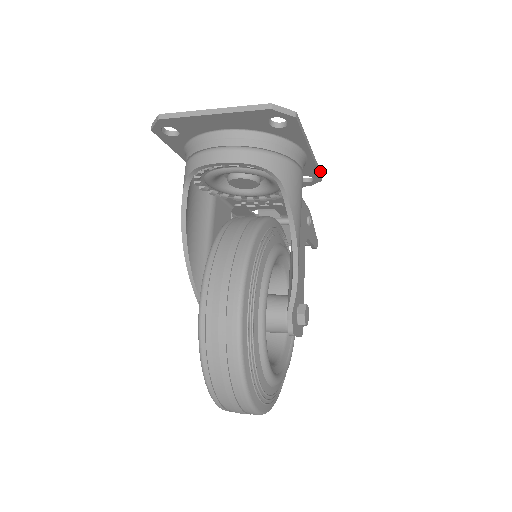
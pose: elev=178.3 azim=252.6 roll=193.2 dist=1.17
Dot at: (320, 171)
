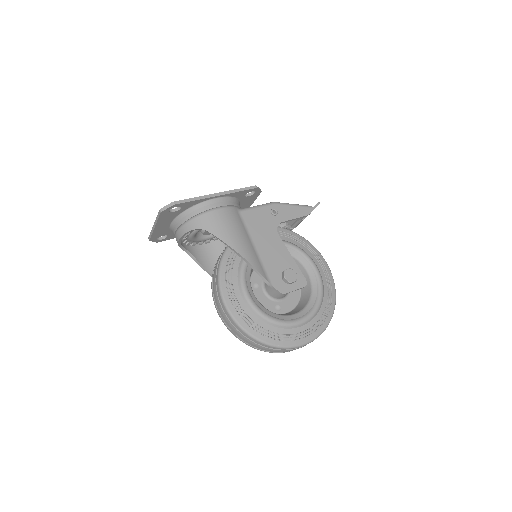
Dot at: (247, 187)
